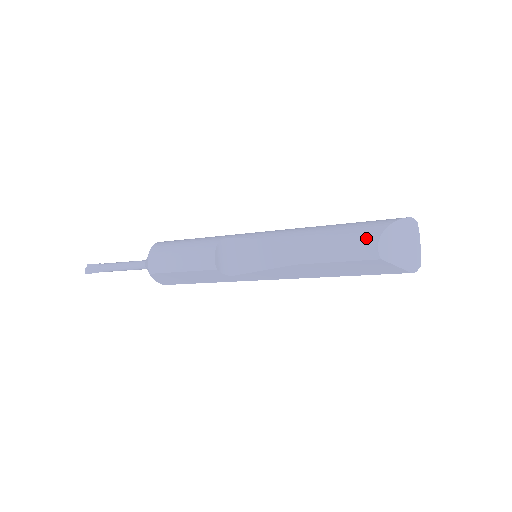
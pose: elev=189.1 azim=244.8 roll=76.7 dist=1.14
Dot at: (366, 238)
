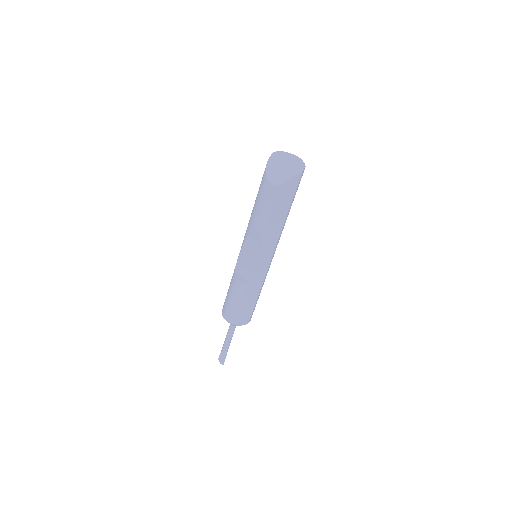
Dot at: (264, 187)
